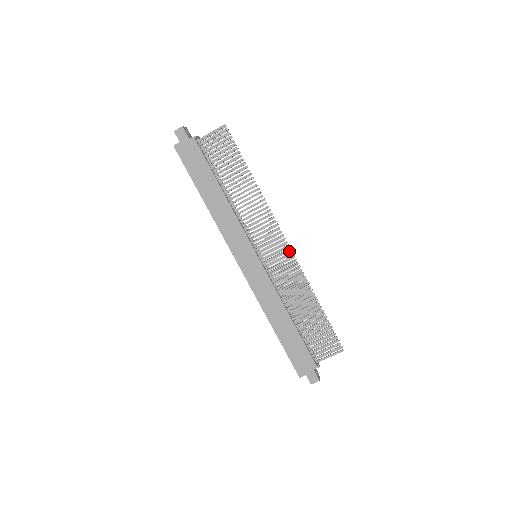
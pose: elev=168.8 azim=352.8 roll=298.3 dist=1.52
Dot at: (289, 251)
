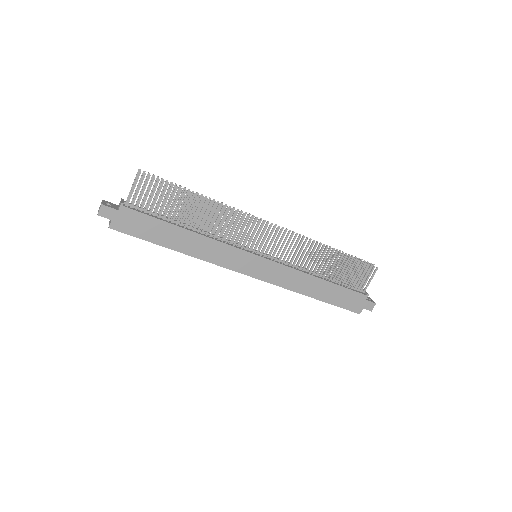
Dot at: (281, 230)
